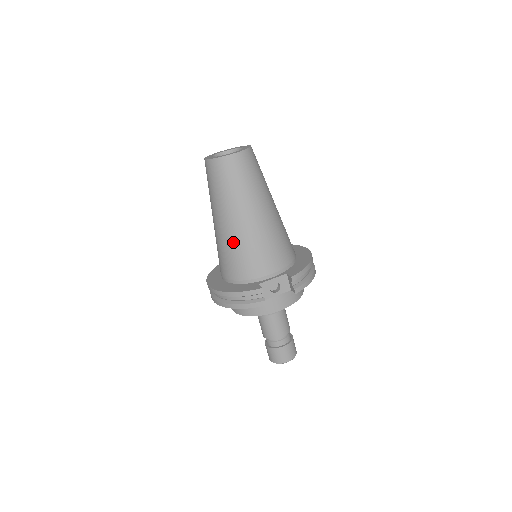
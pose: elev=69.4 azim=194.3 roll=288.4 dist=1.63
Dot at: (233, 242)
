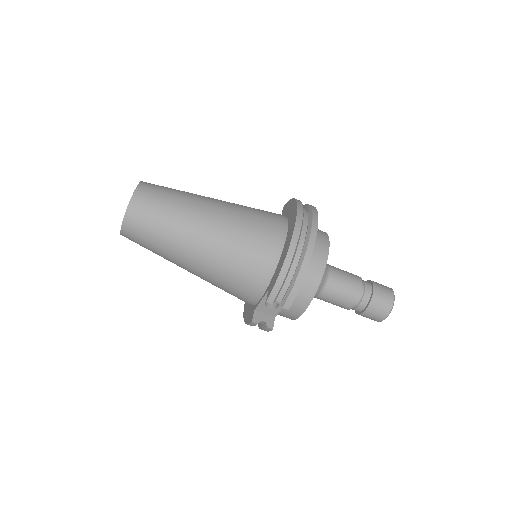
Dot at: occluded
